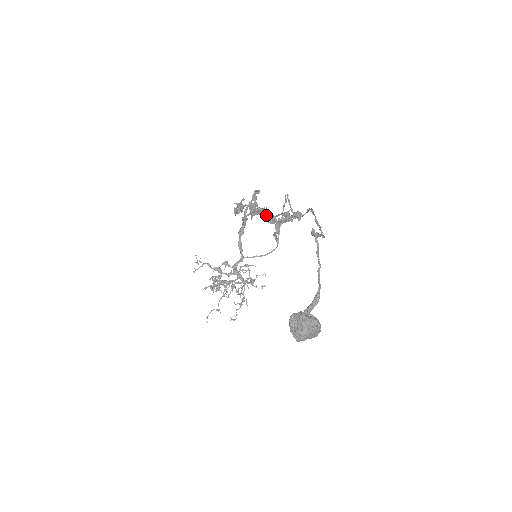
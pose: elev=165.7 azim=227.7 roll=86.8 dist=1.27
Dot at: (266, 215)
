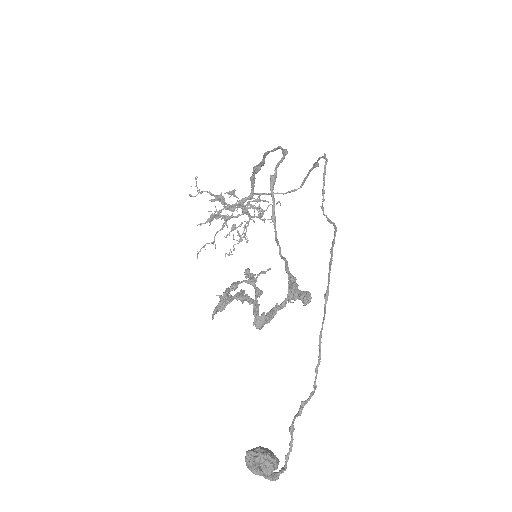
Dot at: (256, 319)
